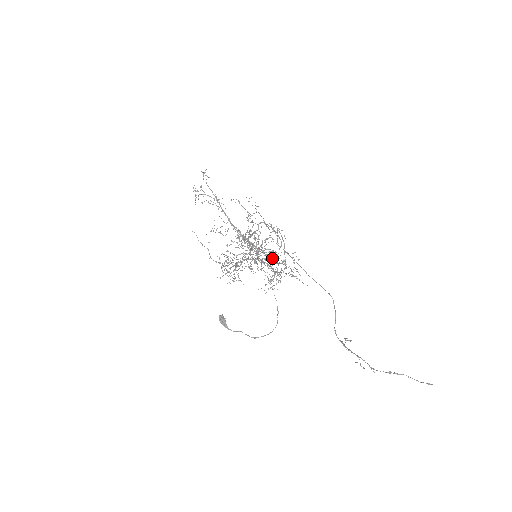
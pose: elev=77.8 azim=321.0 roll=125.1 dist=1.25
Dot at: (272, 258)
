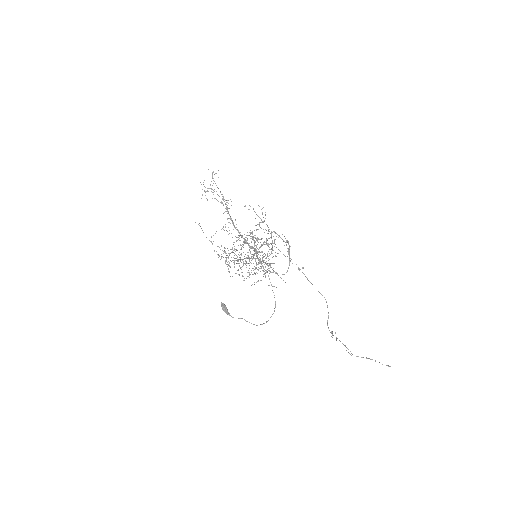
Dot at: occluded
